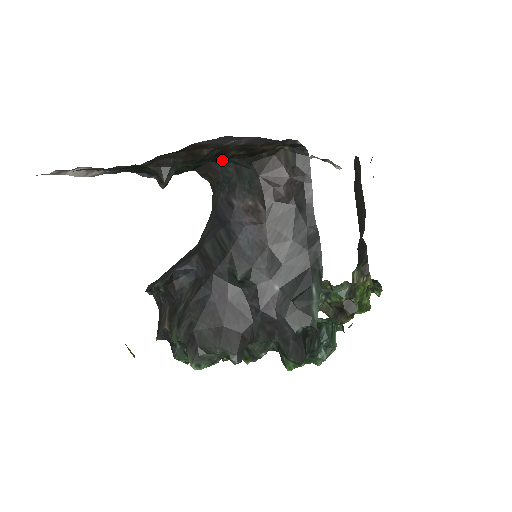
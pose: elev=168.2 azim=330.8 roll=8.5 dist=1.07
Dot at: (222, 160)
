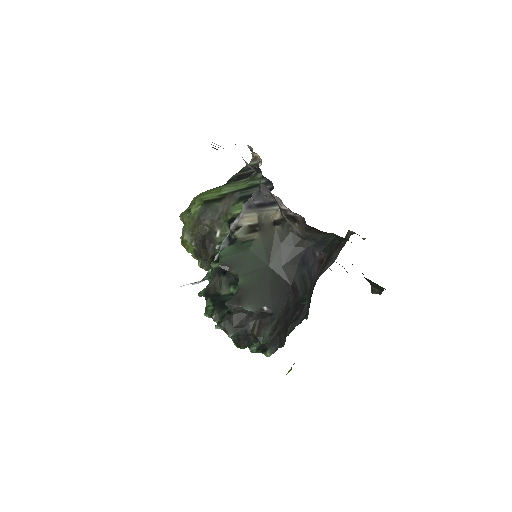
Dot at: (333, 233)
